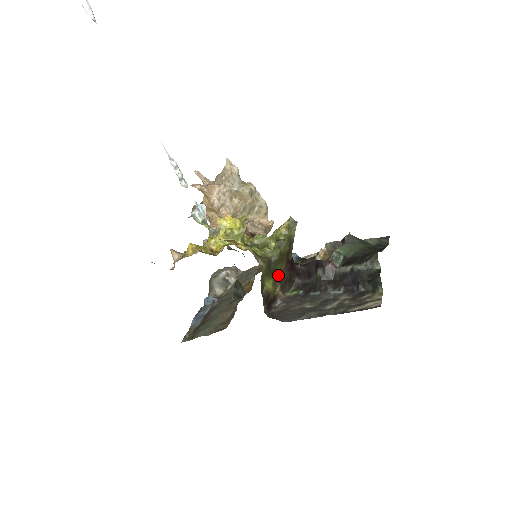
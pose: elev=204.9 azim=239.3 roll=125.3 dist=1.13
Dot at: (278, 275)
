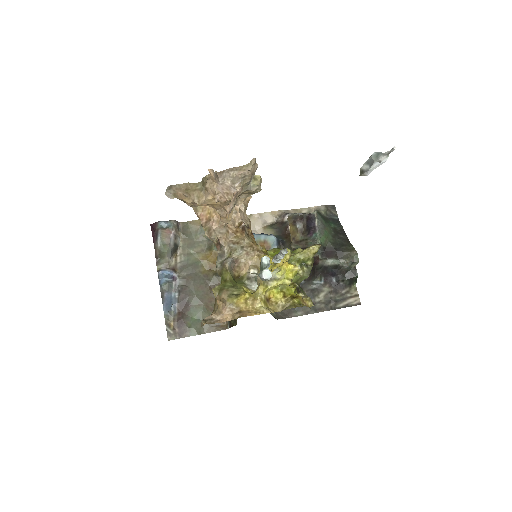
Dot at: occluded
